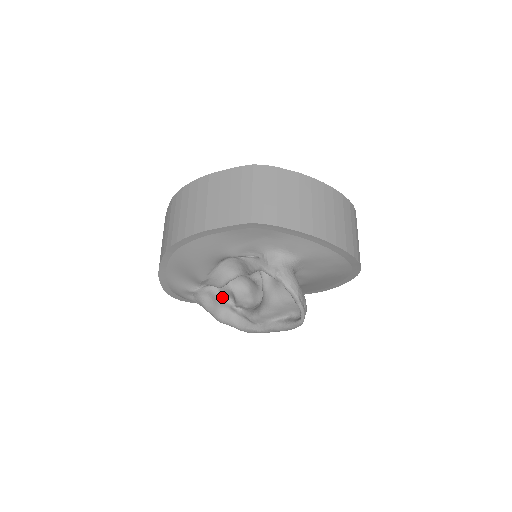
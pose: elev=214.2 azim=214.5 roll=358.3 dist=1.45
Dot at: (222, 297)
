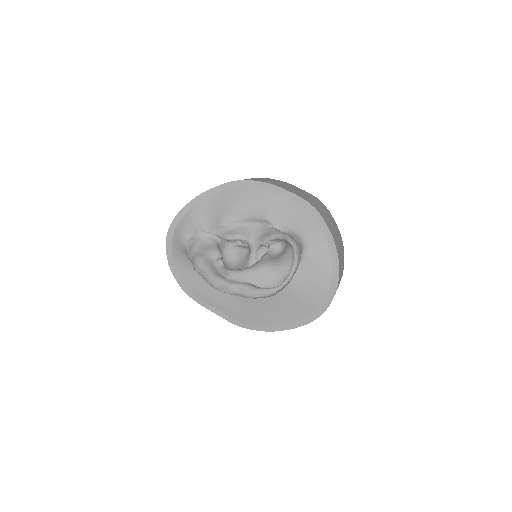
Dot at: (218, 249)
